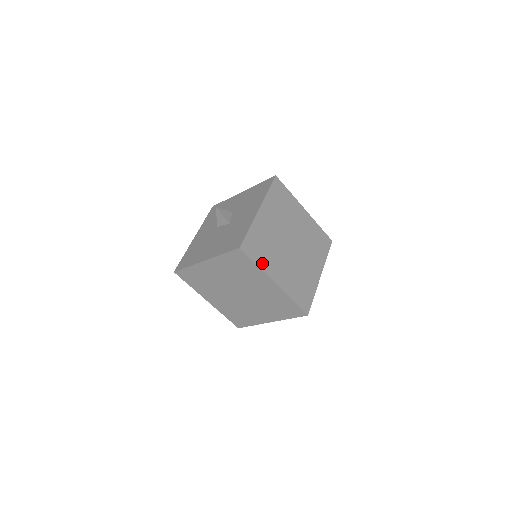
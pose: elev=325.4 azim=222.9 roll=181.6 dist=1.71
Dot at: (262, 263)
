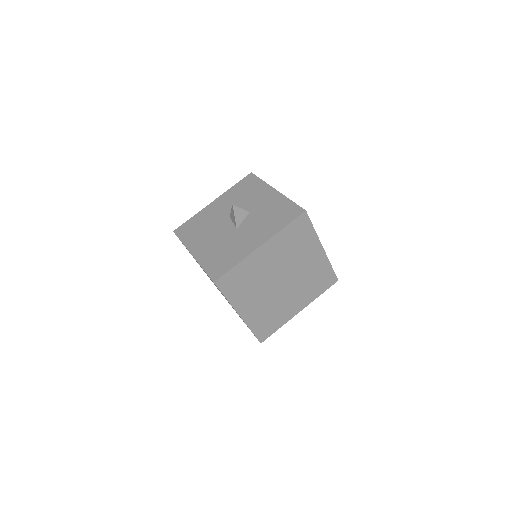
Dot at: (233, 297)
